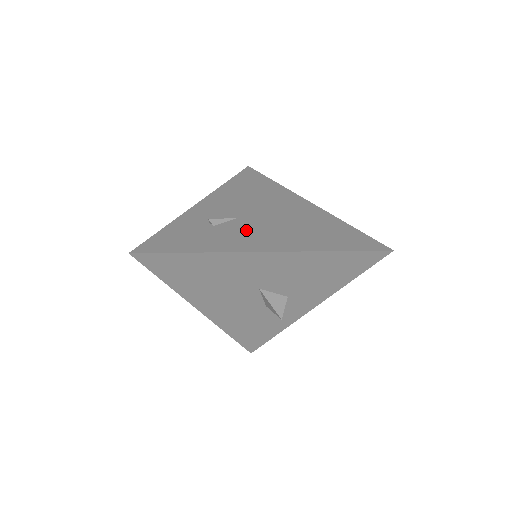
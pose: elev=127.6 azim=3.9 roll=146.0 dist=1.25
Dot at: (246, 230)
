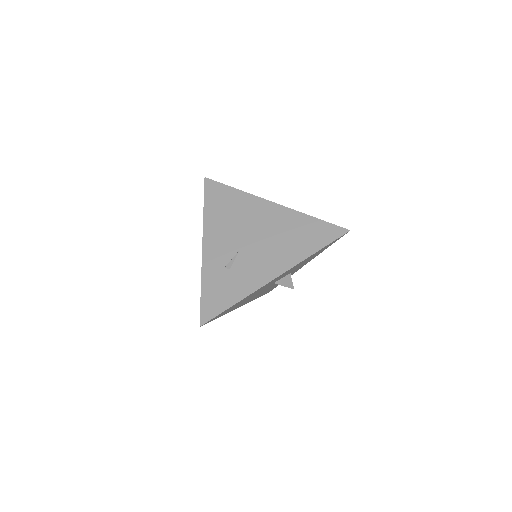
Dot at: (252, 262)
